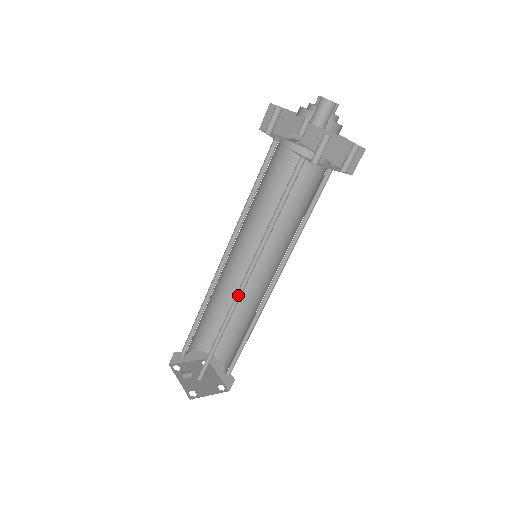
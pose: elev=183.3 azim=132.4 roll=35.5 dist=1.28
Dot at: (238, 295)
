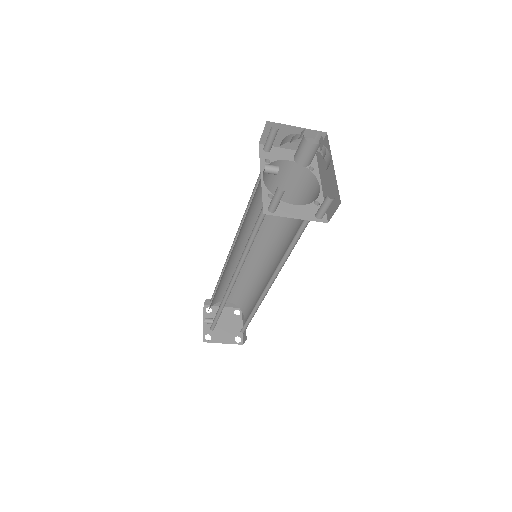
Dot at: (231, 286)
